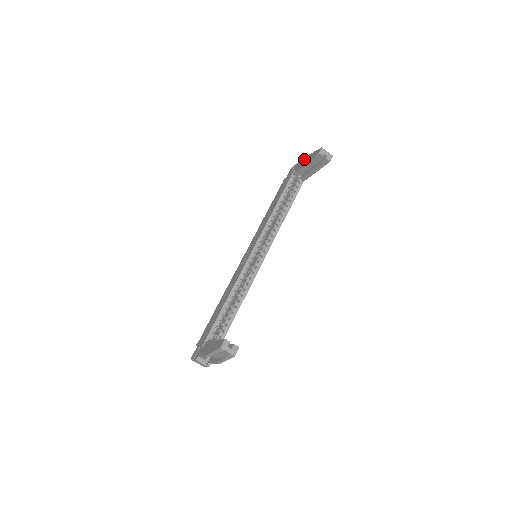
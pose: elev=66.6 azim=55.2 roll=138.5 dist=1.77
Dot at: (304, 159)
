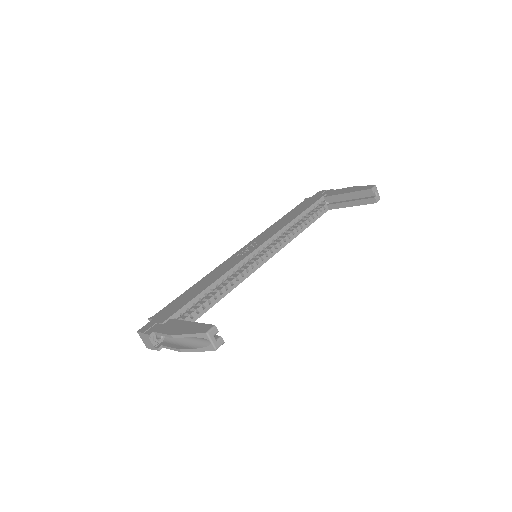
Dot at: (343, 188)
